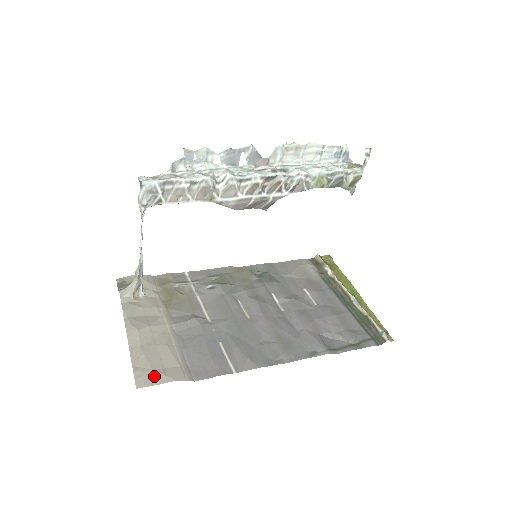
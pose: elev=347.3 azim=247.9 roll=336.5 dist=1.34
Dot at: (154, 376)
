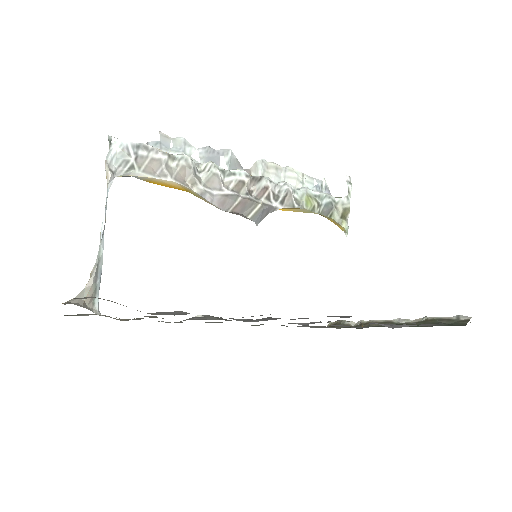
Dot at: occluded
